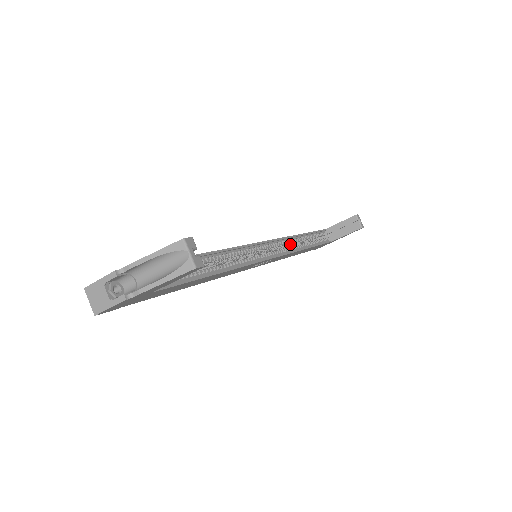
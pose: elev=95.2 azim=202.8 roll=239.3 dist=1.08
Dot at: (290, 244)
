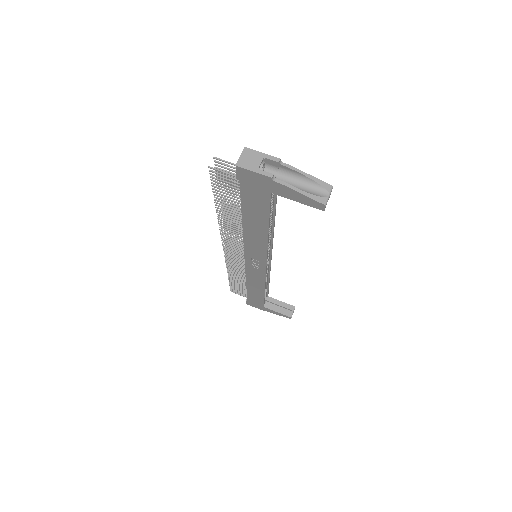
Dot at: occluded
